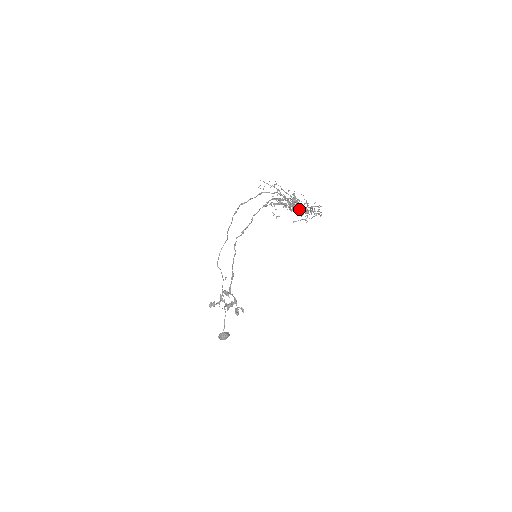
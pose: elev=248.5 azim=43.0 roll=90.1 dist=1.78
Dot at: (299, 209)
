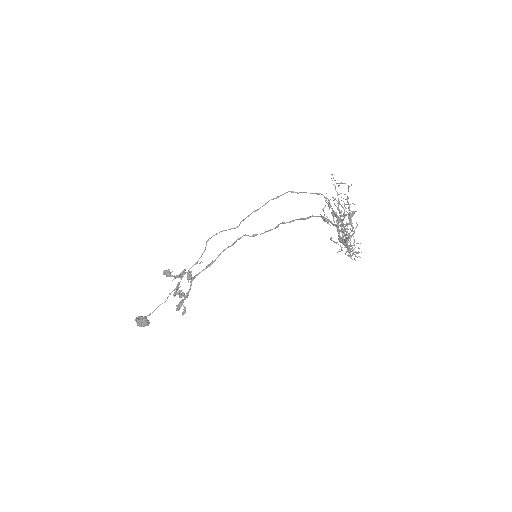
Dot at: occluded
